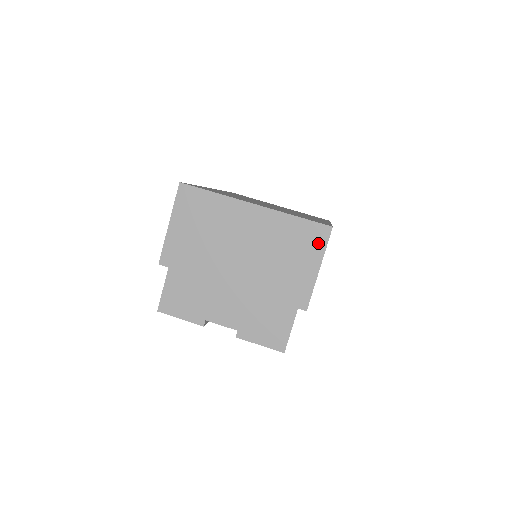
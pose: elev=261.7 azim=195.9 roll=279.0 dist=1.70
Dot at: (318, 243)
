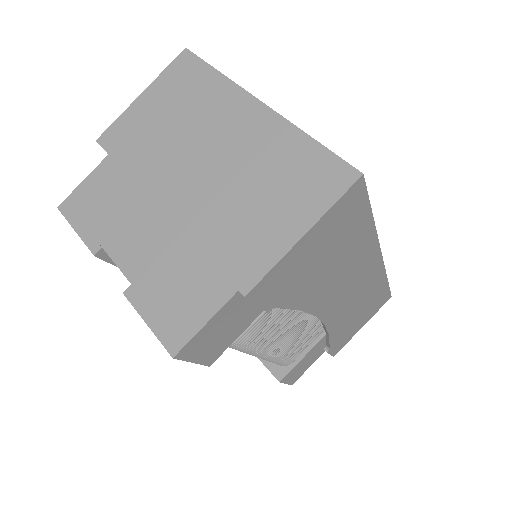
Dot at: (325, 191)
